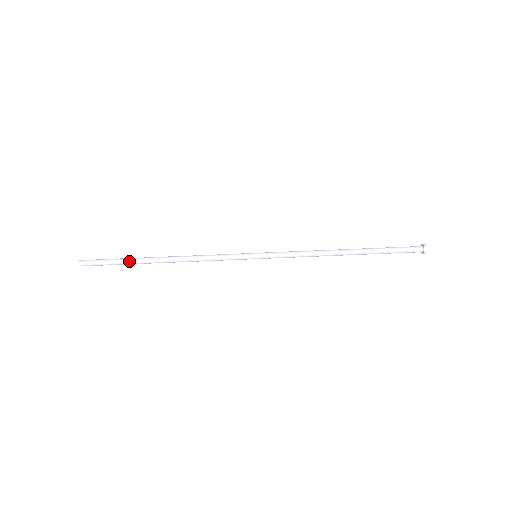
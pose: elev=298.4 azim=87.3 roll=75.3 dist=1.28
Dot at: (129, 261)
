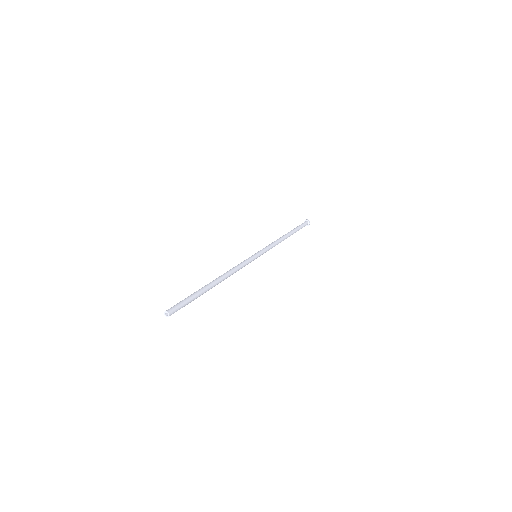
Dot at: (196, 291)
